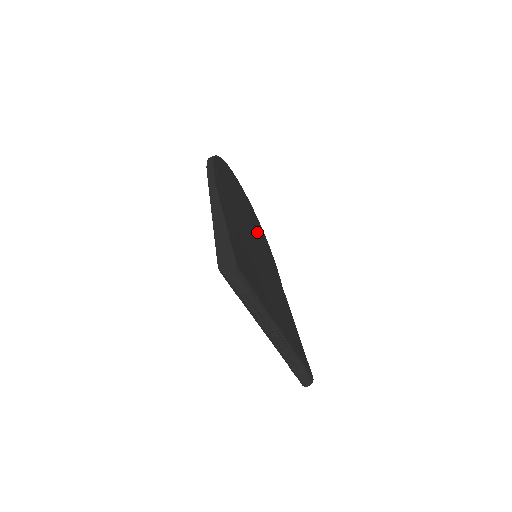
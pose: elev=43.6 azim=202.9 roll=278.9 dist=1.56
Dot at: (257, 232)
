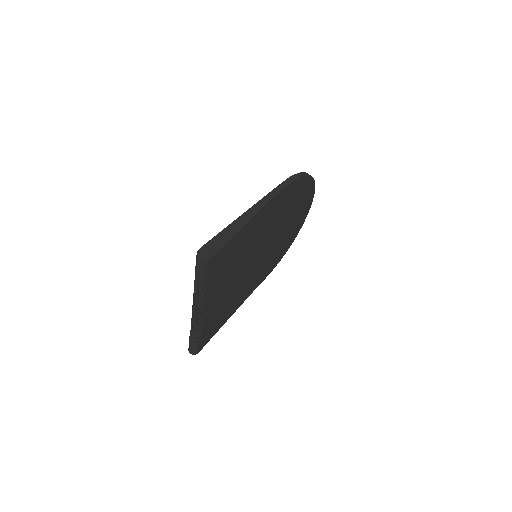
Dot at: (280, 242)
